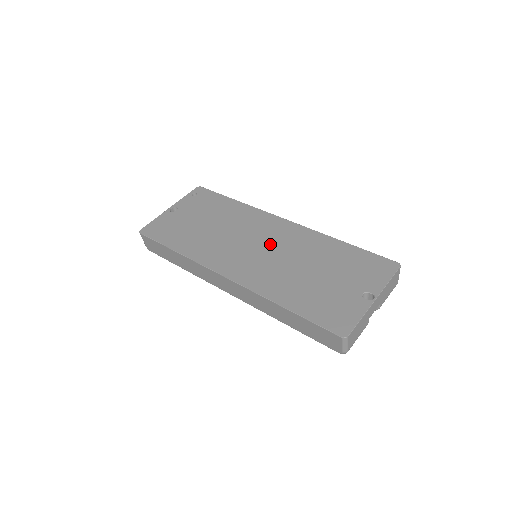
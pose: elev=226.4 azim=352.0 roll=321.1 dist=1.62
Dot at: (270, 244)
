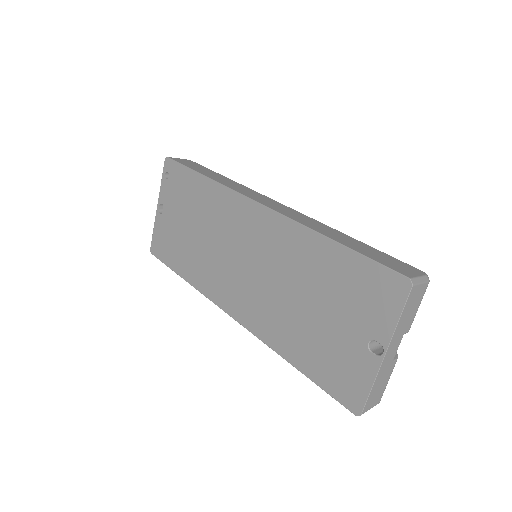
Dot at: (255, 257)
